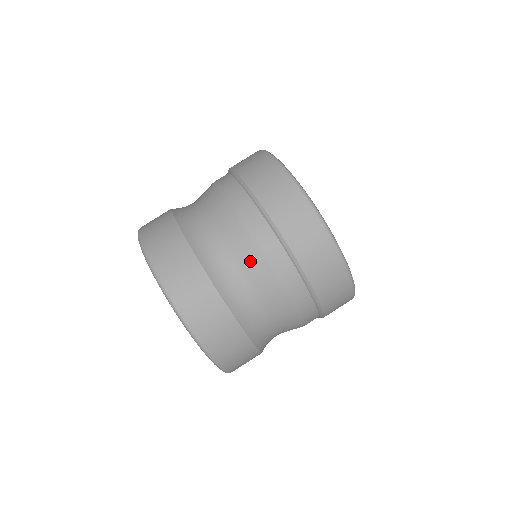
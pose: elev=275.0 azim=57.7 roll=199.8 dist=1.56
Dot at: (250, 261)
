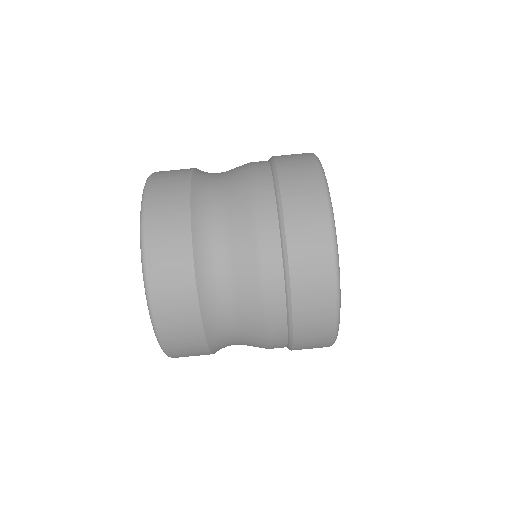
Dot at: (246, 292)
